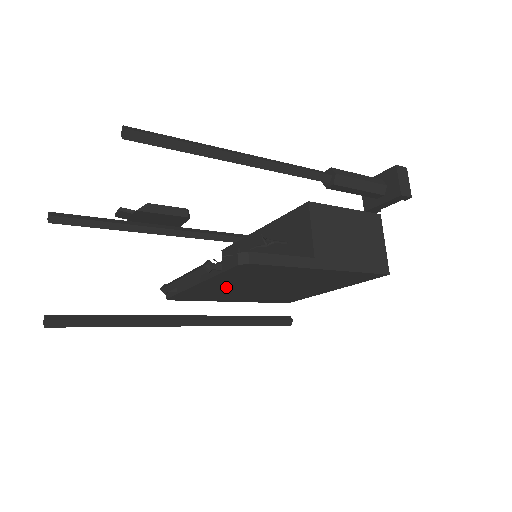
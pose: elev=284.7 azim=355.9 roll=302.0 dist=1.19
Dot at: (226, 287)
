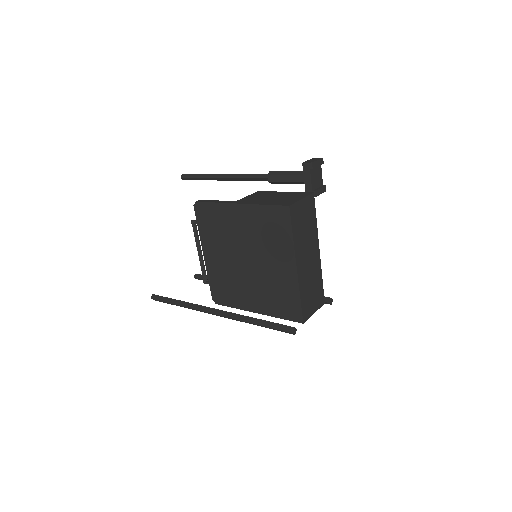
Dot at: (221, 261)
